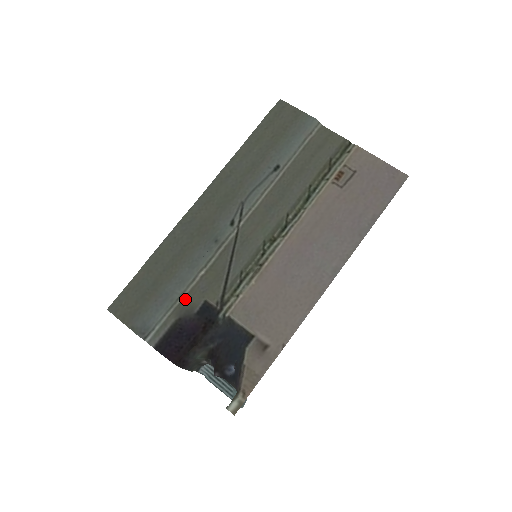
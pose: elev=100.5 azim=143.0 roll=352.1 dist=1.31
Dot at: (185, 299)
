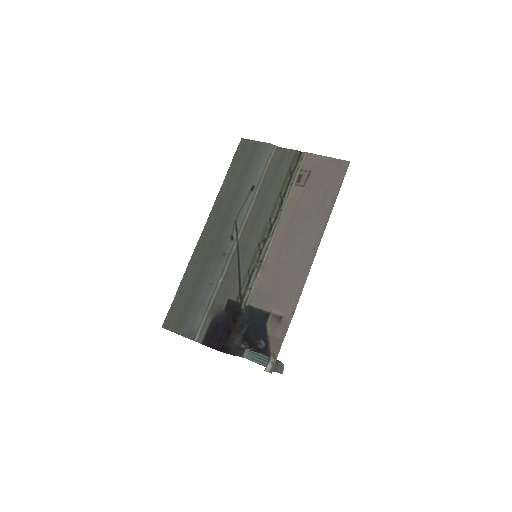
Dot at: (214, 303)
